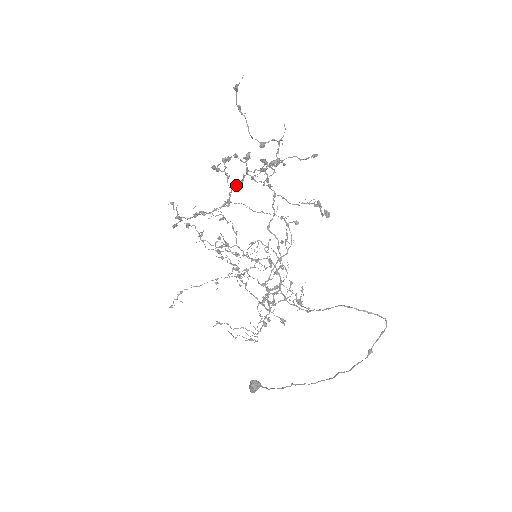
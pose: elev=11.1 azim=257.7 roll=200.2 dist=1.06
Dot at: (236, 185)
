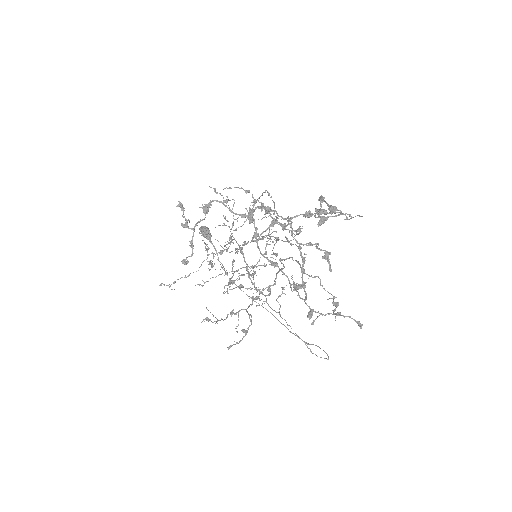
Dot at: occluded
